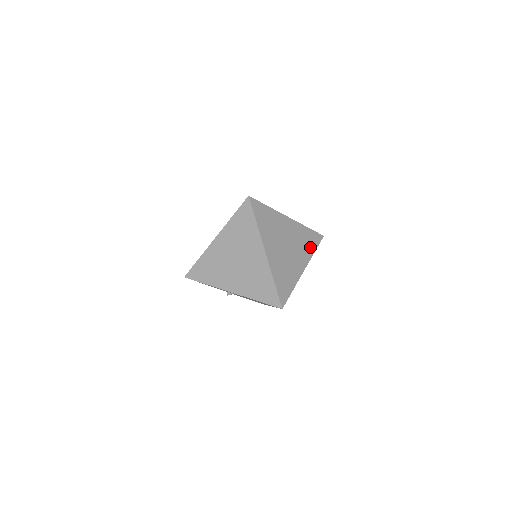
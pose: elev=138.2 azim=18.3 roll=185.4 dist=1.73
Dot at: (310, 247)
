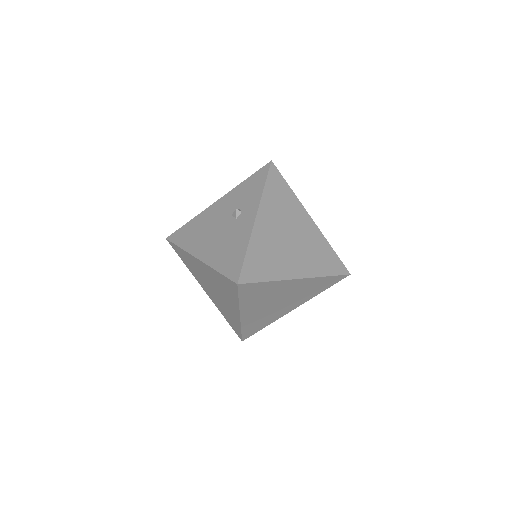
Dot at: (287, 195)
